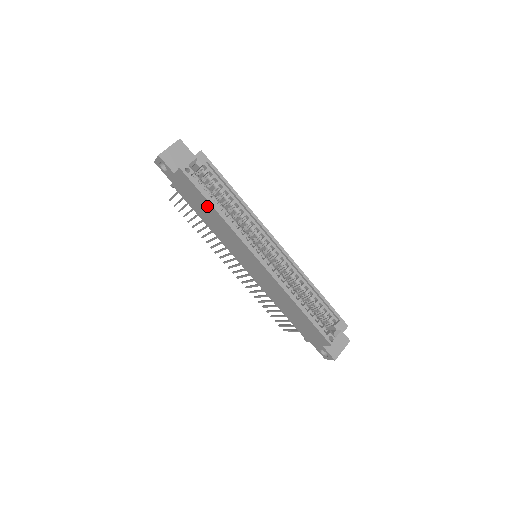
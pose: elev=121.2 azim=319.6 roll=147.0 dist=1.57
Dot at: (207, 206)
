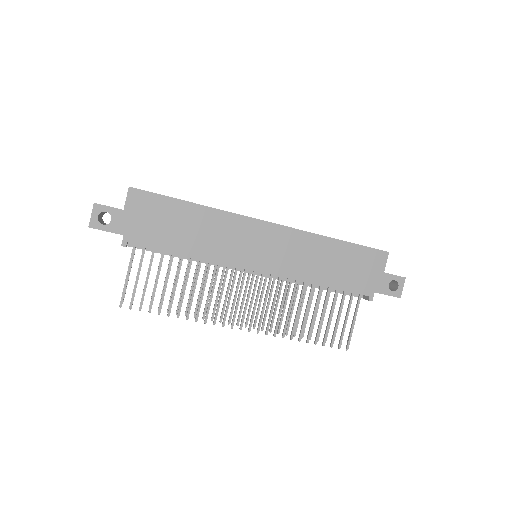
Dot at: (181, 211)
